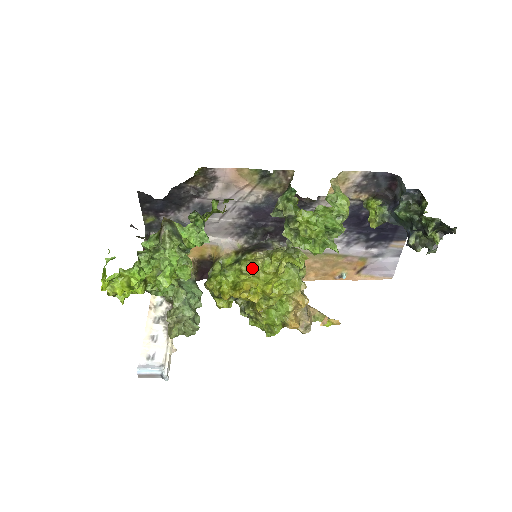
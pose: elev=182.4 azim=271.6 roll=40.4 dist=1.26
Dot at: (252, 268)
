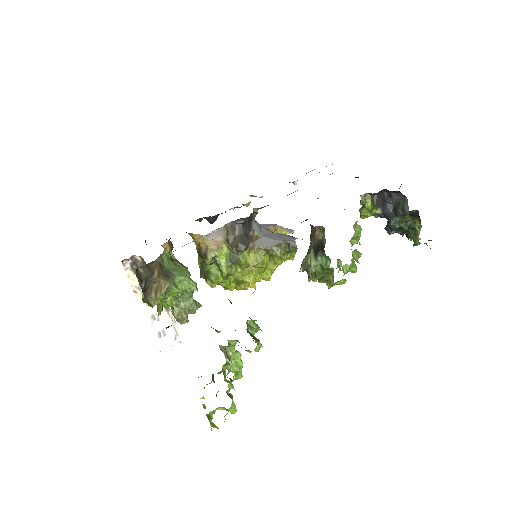
Dot at: (253, 266)
